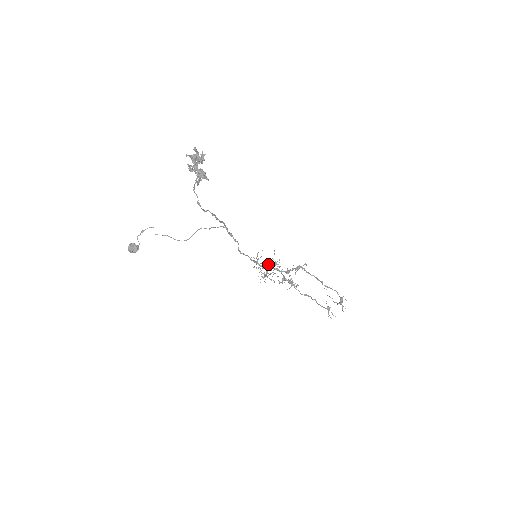
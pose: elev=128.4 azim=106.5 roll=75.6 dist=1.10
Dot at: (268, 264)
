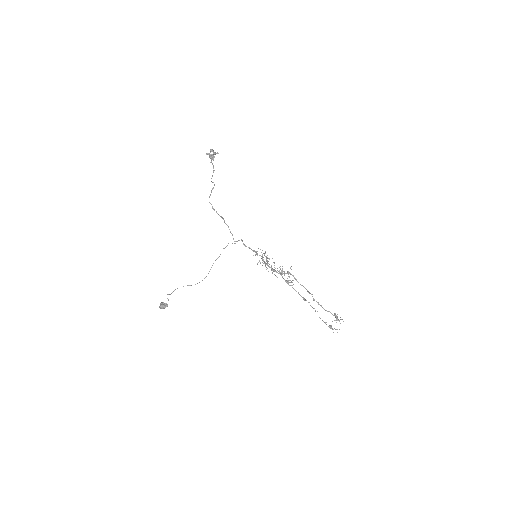
Dot at: occluded
